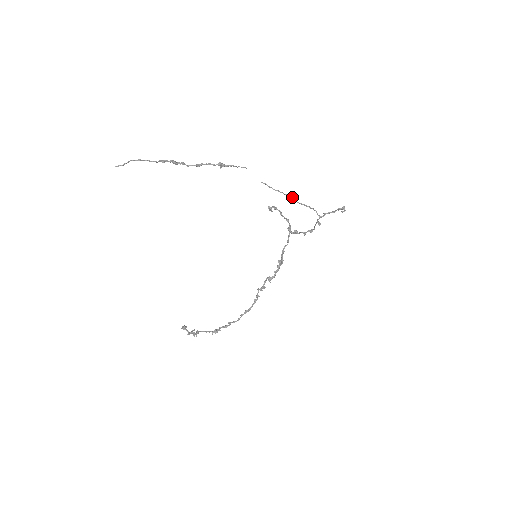
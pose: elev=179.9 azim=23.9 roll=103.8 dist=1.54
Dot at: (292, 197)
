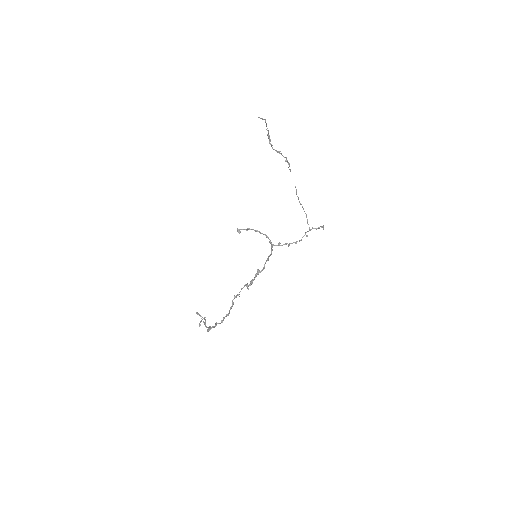
Dot at: occluded
